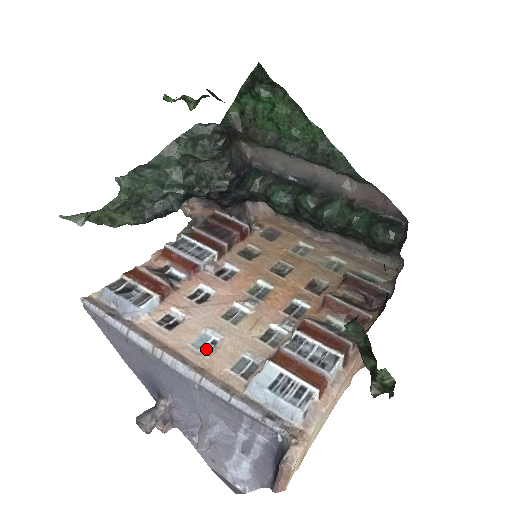
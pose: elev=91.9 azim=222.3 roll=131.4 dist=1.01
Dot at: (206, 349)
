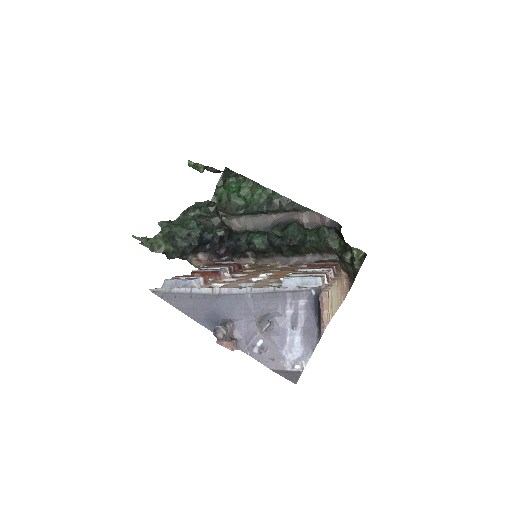
Dot at: occluded
